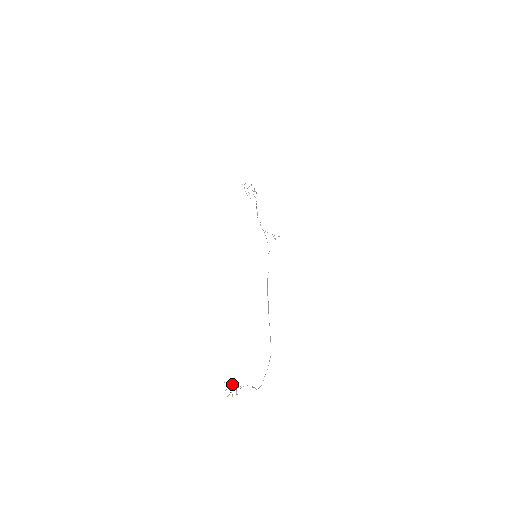
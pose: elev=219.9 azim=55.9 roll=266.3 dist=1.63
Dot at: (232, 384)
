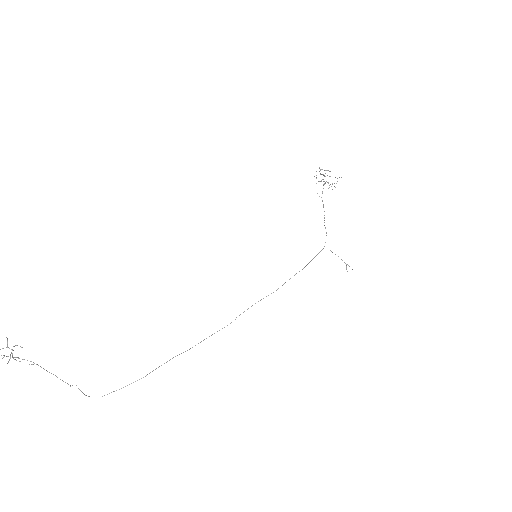
Dot at: occluded
